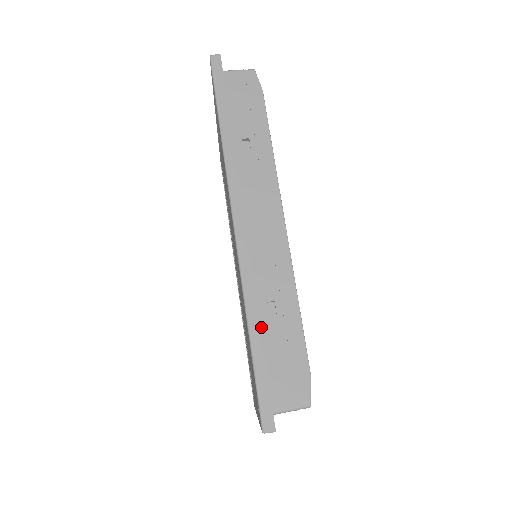
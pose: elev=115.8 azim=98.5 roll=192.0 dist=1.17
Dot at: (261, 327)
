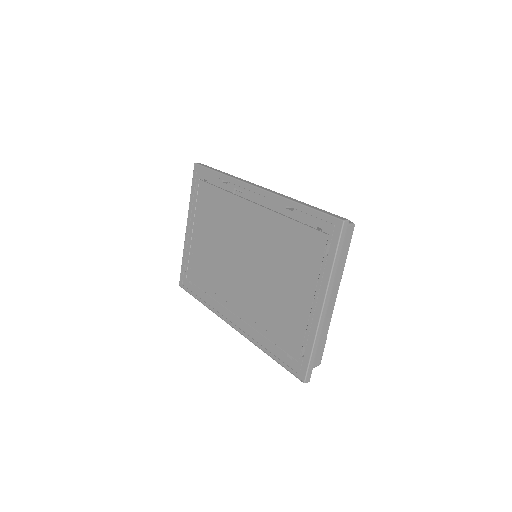
Dot at: occluded
